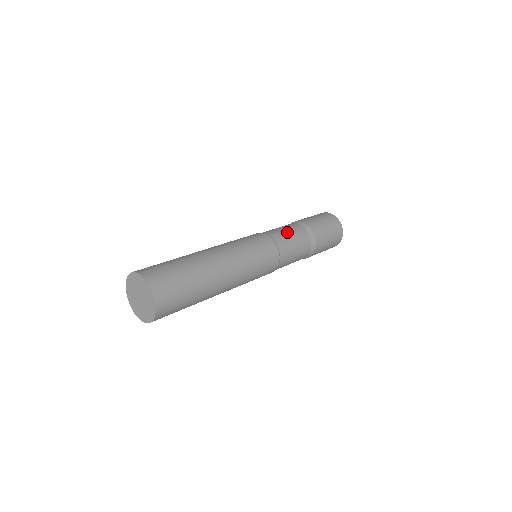
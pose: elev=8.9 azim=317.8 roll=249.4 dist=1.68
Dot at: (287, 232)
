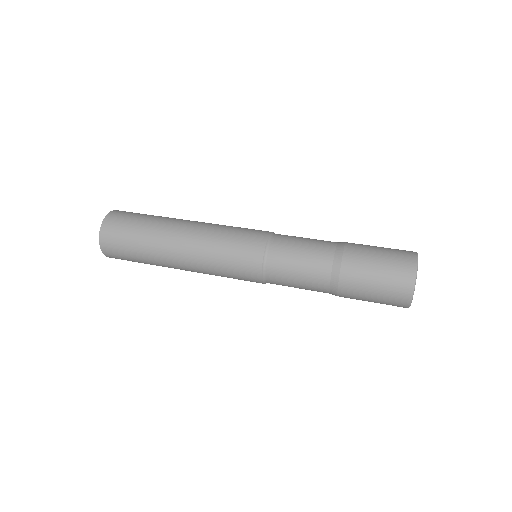
Dot at: occluded
